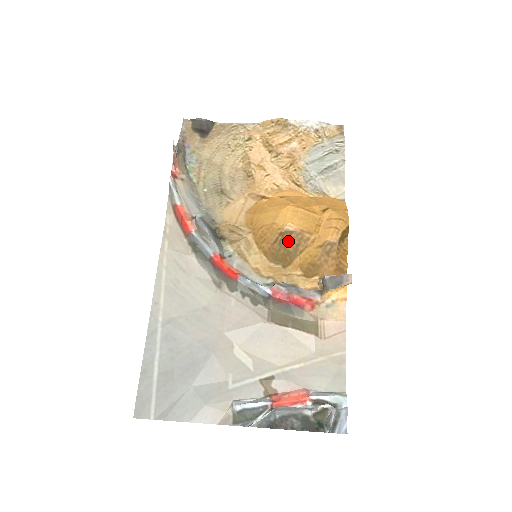
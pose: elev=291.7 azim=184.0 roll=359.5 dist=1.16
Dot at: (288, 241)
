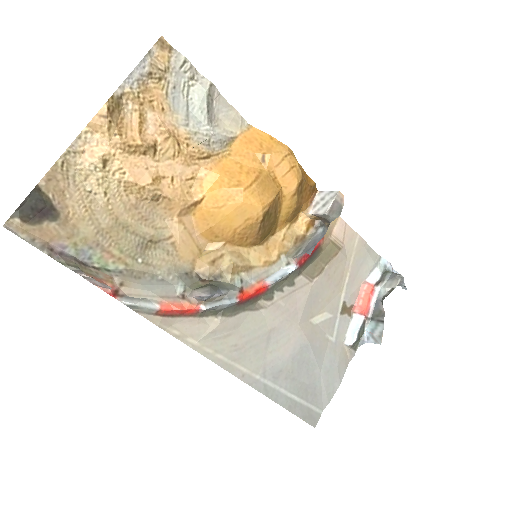
Dot at: (269, 218)
